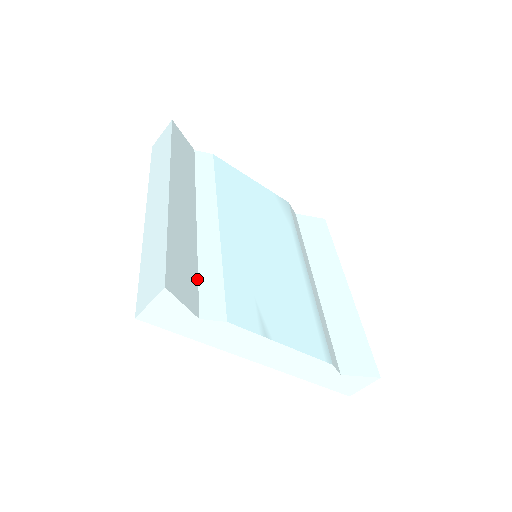
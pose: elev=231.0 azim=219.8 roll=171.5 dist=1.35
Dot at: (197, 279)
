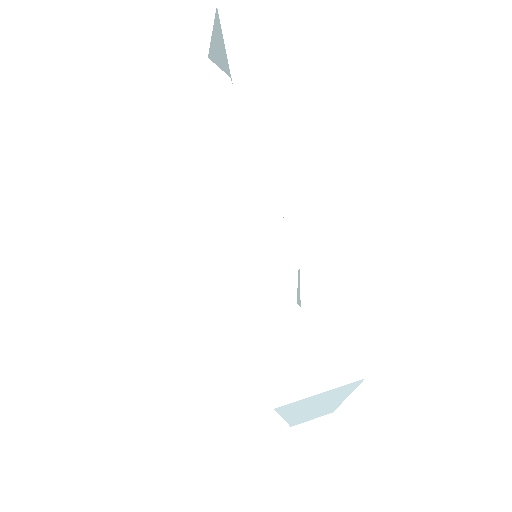
Dot at: occluded
